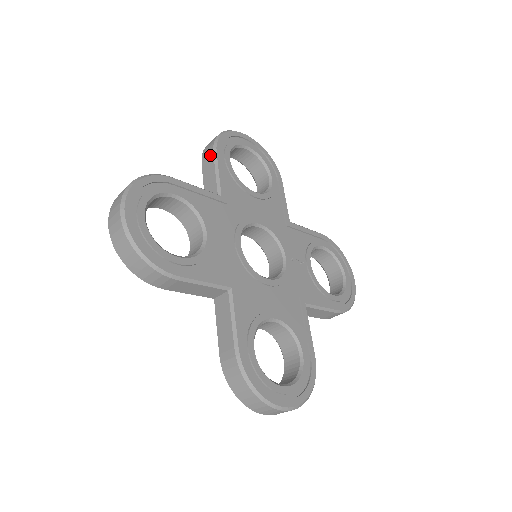
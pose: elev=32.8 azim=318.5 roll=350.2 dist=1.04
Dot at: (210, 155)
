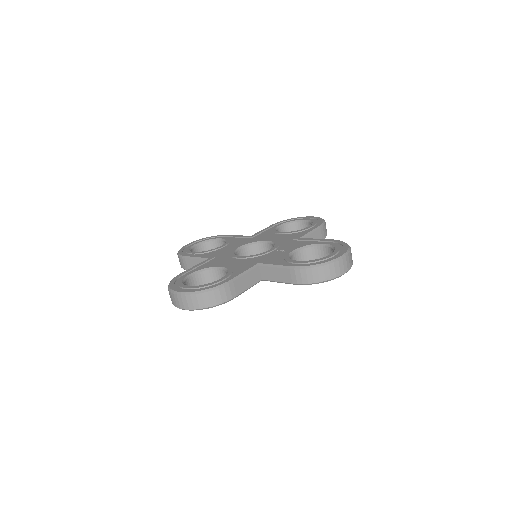
Dot at: occluded
